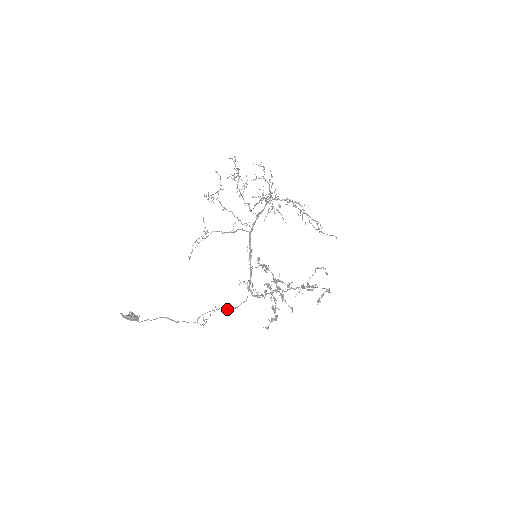
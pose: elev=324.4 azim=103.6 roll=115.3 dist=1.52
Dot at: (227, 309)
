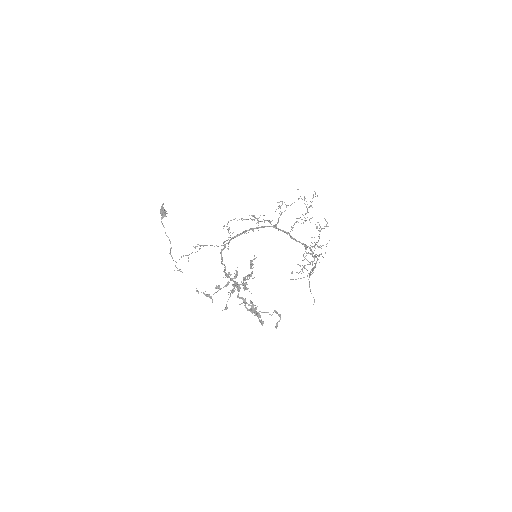
Dot at: (200, 246)
